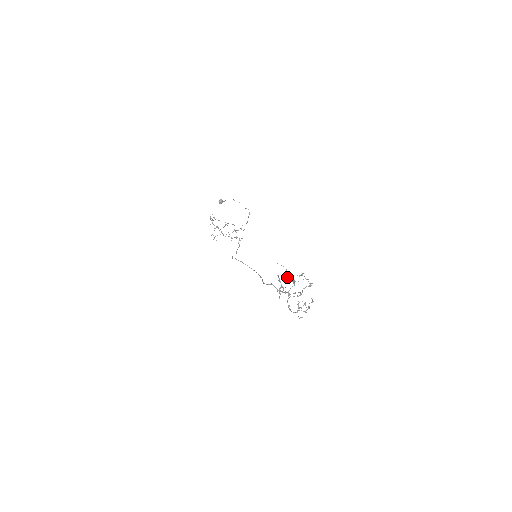
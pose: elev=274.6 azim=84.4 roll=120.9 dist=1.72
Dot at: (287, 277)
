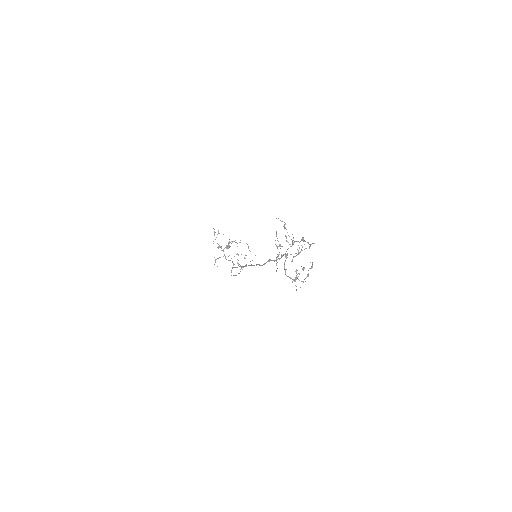
Dot at: (286, 237)
